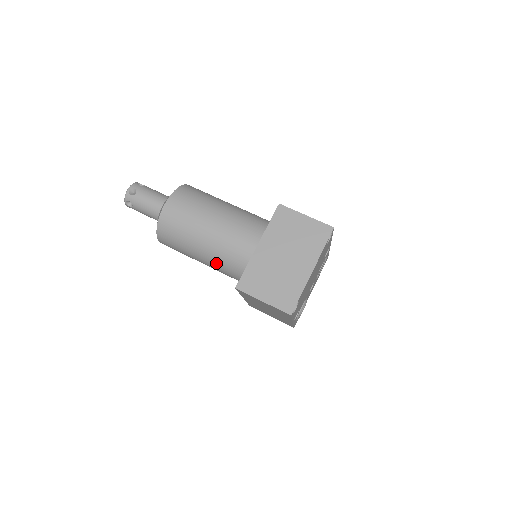
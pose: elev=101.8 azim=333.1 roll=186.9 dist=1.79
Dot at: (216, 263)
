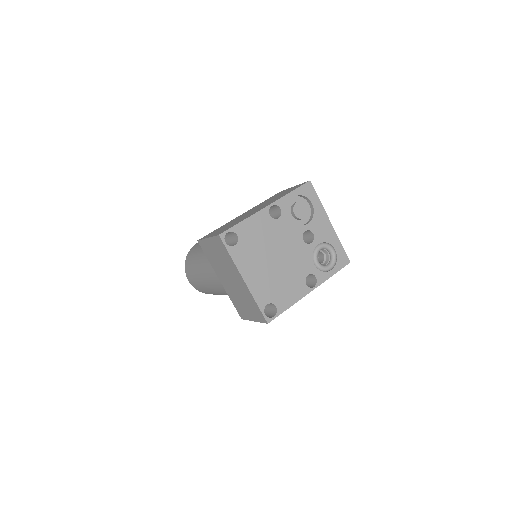
Dot at: occluded
